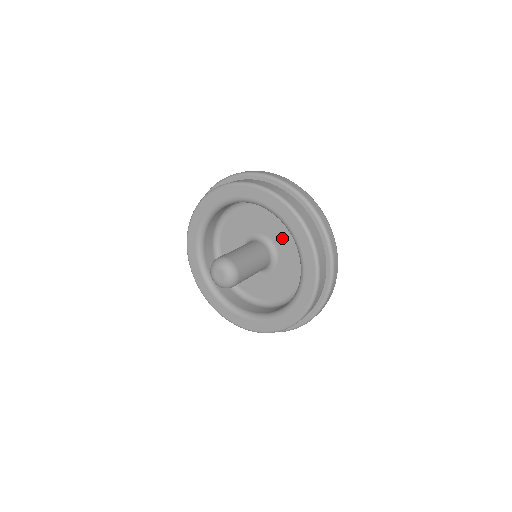
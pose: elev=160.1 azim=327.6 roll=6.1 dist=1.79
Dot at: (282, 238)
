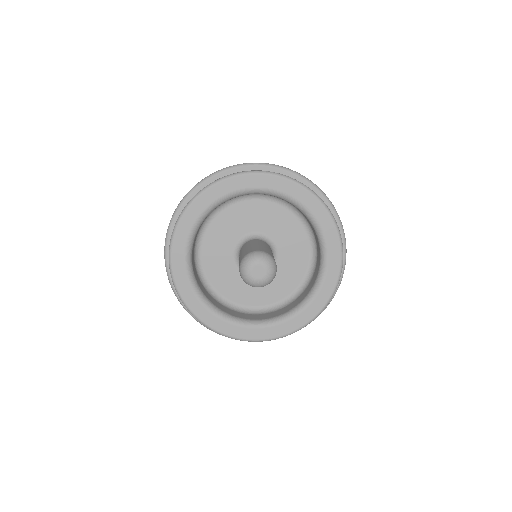
Dot at: (290, 252)
